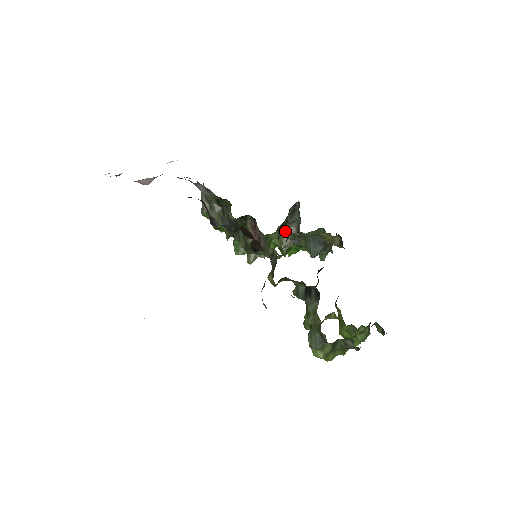
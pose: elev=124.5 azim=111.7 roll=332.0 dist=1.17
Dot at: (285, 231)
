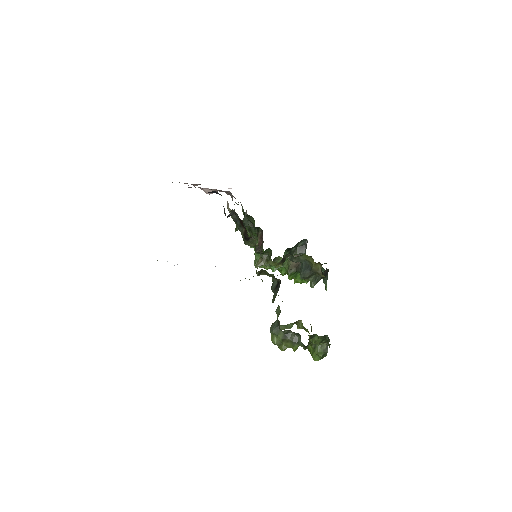
Dot at: occluded
